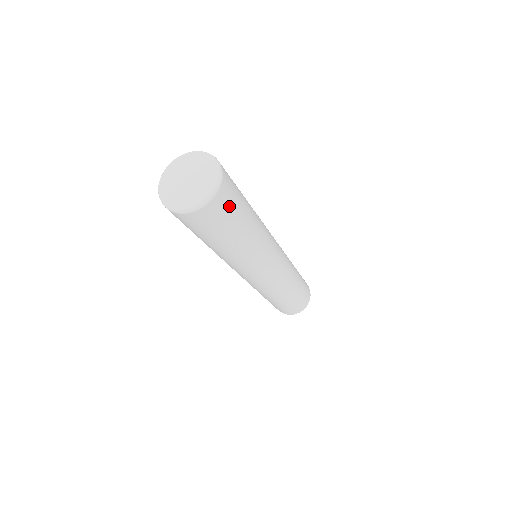
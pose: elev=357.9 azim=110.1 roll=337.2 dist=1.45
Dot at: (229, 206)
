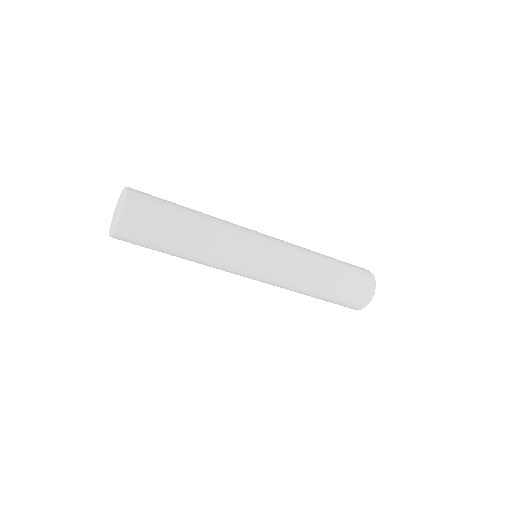
Dot at: (144, 224)
